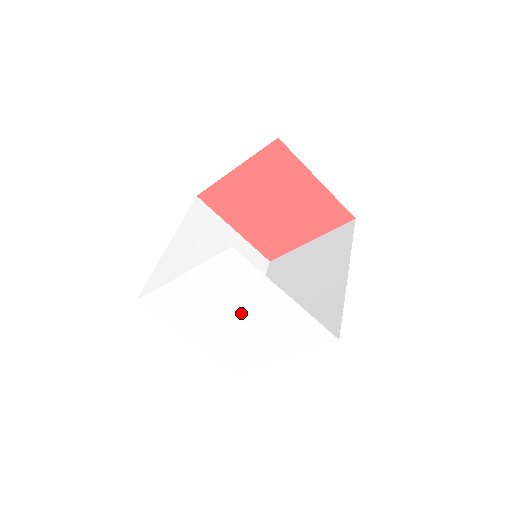
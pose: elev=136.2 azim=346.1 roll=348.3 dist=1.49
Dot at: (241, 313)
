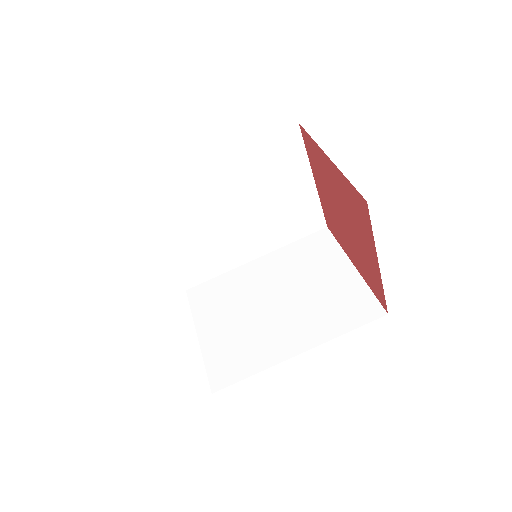
Dot at: occluded
